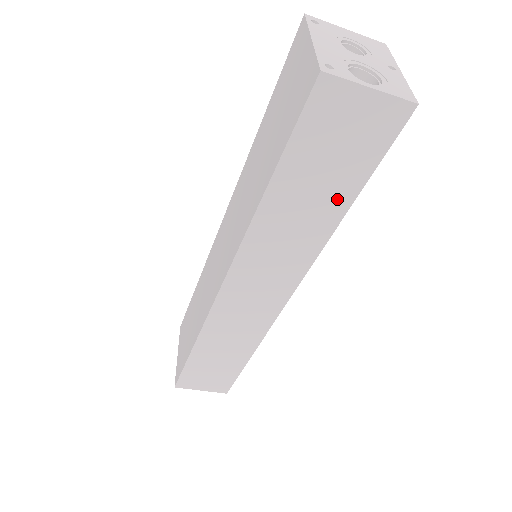
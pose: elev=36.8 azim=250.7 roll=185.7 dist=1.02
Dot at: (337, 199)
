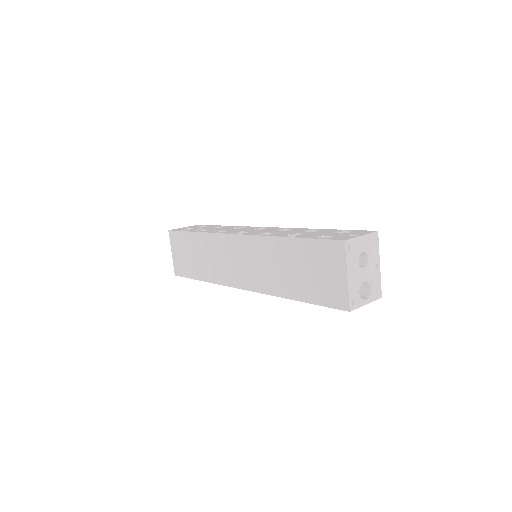
Dot at: occluded
